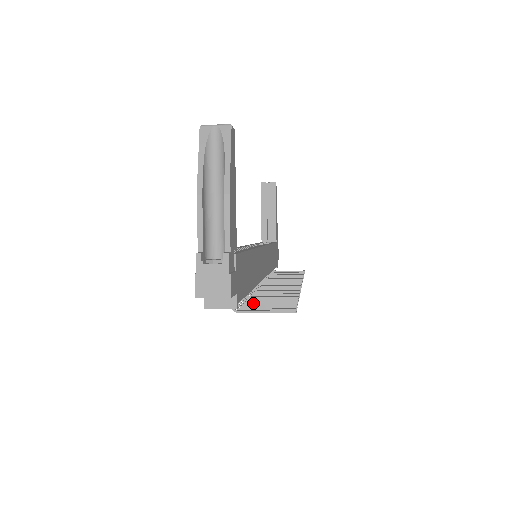
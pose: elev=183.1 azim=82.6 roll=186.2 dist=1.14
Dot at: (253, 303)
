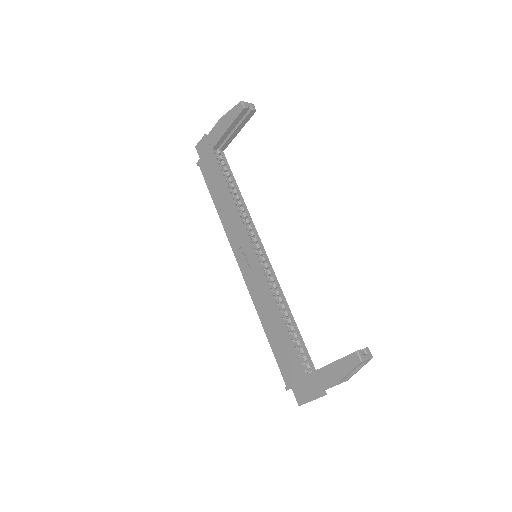
Dot at: occluded
